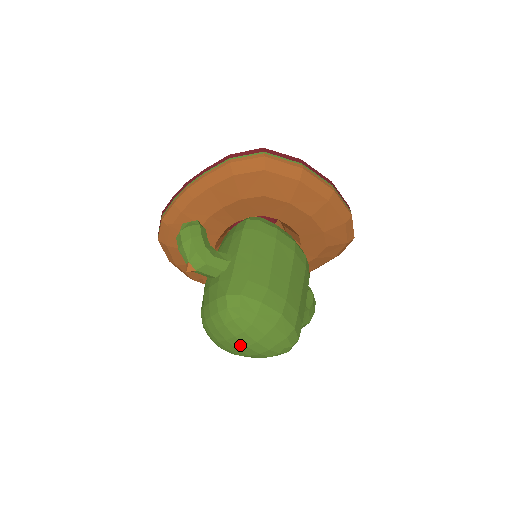
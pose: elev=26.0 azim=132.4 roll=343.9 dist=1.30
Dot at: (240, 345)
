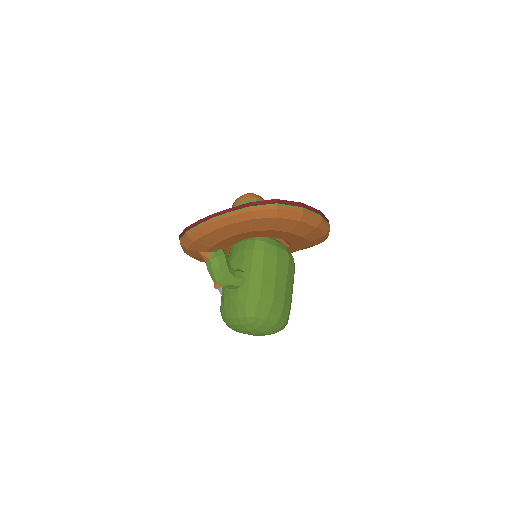
Dot at: (250, 333)
